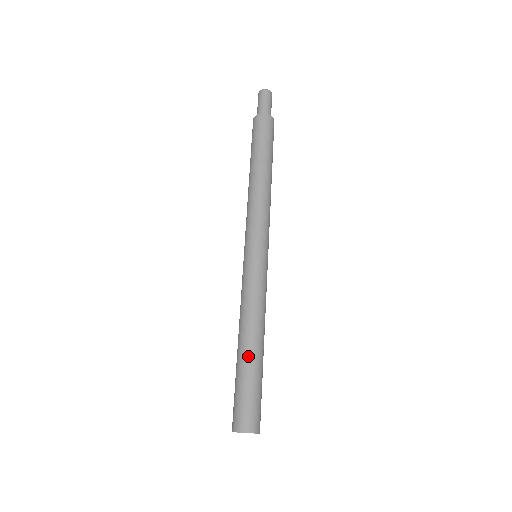
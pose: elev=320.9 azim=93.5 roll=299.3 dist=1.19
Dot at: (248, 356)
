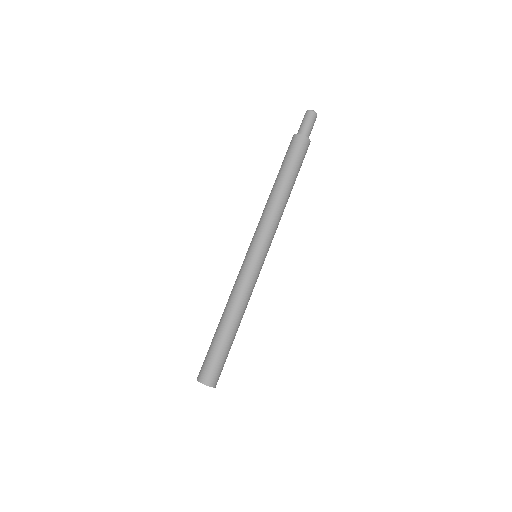
Dot at: (221, 331)
